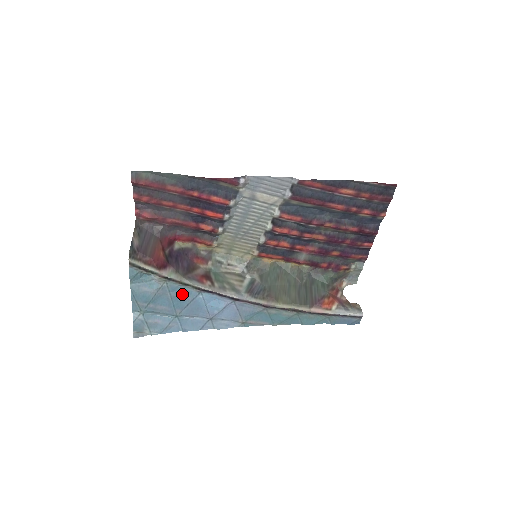
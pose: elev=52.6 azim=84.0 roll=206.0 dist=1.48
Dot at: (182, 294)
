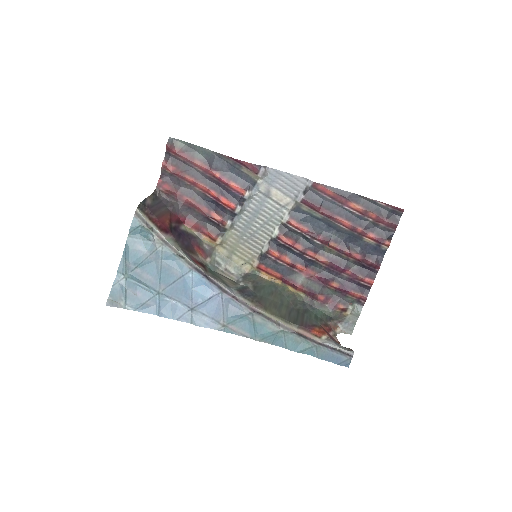
Dot at: (173, 266)
